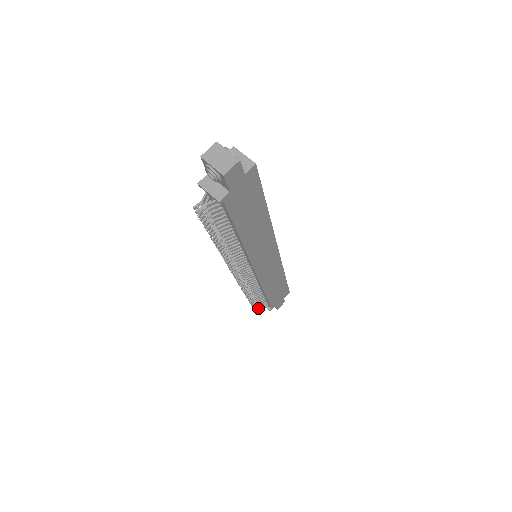
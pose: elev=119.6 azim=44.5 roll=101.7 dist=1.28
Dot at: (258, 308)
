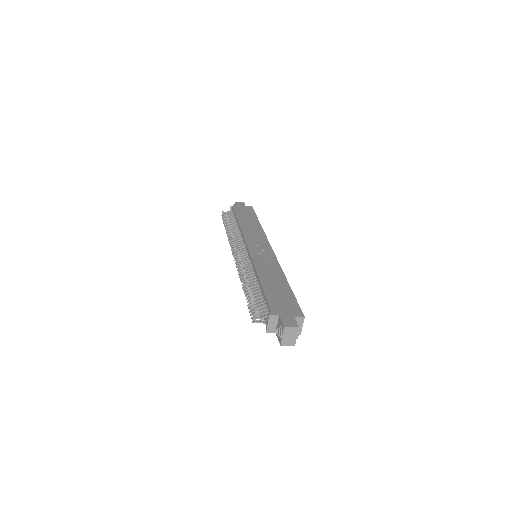
Dot at: occluded
